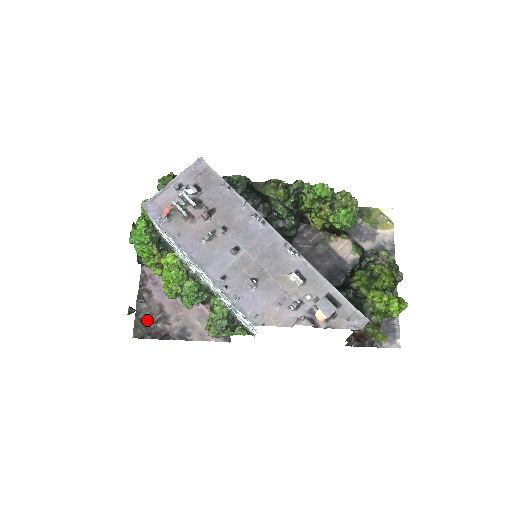
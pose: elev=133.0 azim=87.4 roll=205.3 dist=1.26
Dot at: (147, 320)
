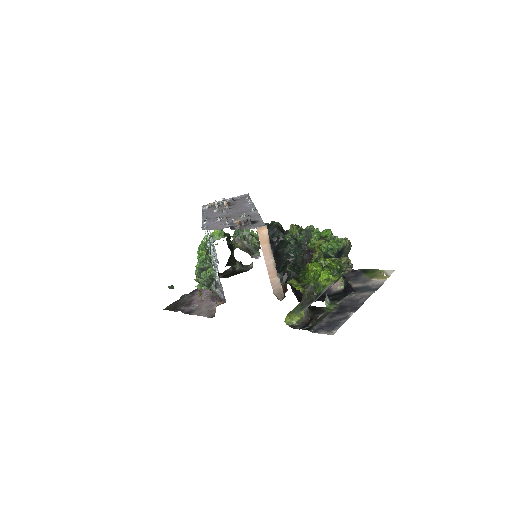
Dot at: (179, 304)
